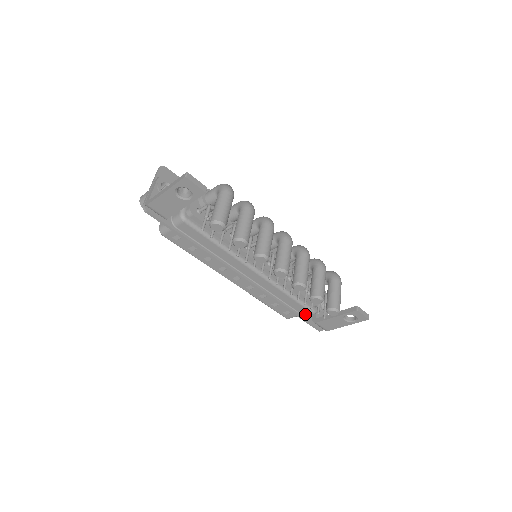
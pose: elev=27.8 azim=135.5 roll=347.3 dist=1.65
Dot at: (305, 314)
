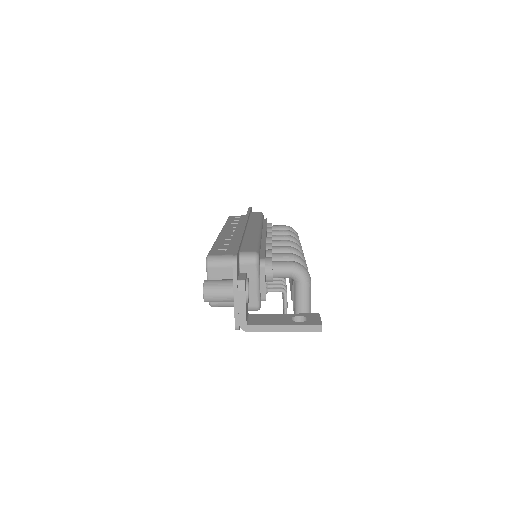
Dot at: occluded
